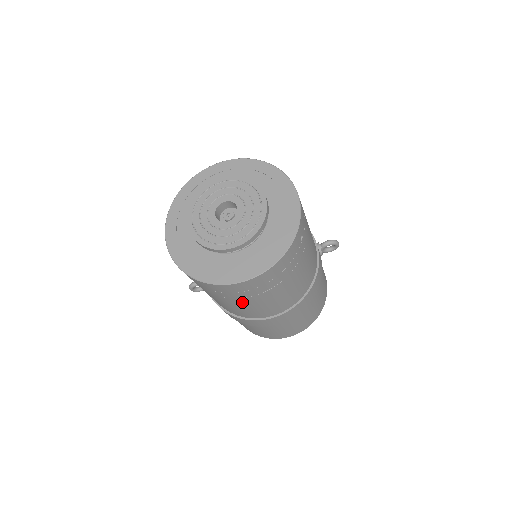
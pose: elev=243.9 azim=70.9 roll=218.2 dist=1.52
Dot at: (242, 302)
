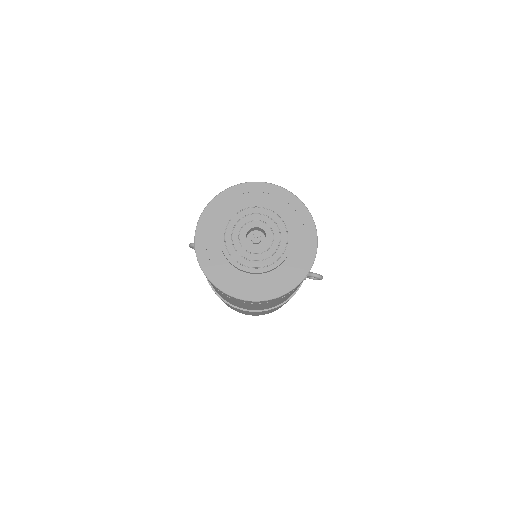
Dot at: occluded
